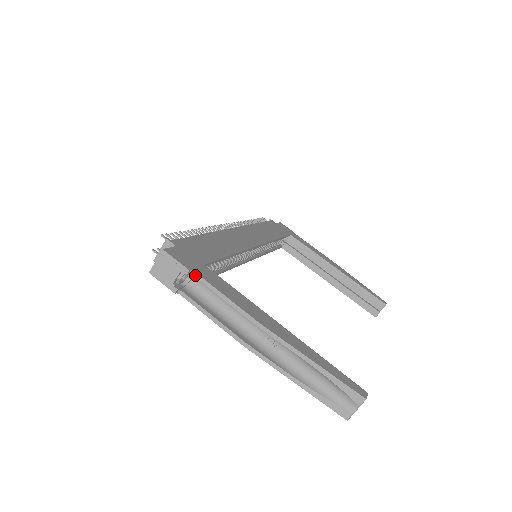
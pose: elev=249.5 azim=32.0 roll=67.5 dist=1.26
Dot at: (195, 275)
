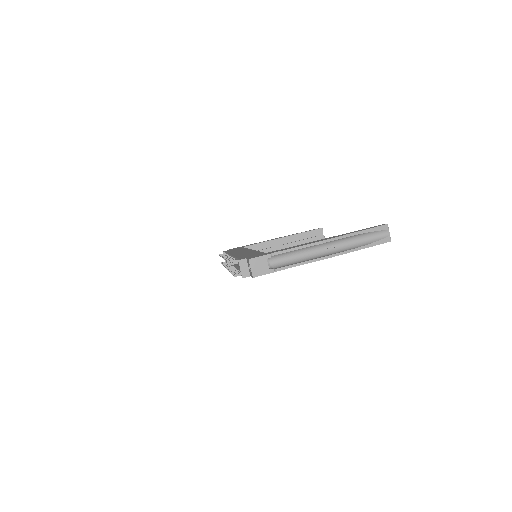
Dot at: (274, 254)
